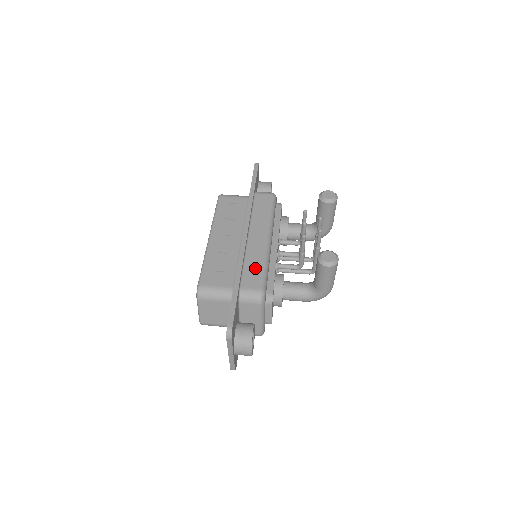
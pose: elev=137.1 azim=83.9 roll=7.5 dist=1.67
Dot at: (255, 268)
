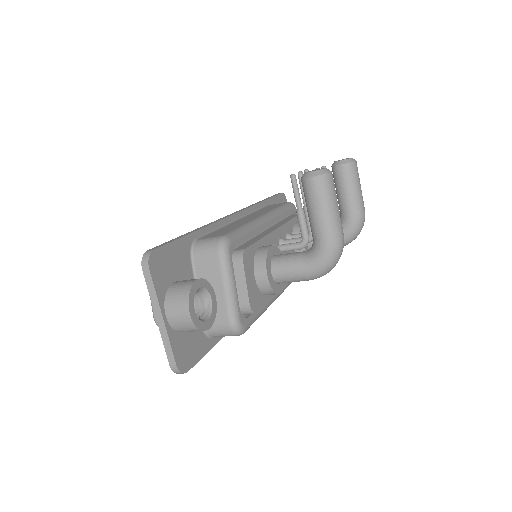
Dot at: (229, 228)
